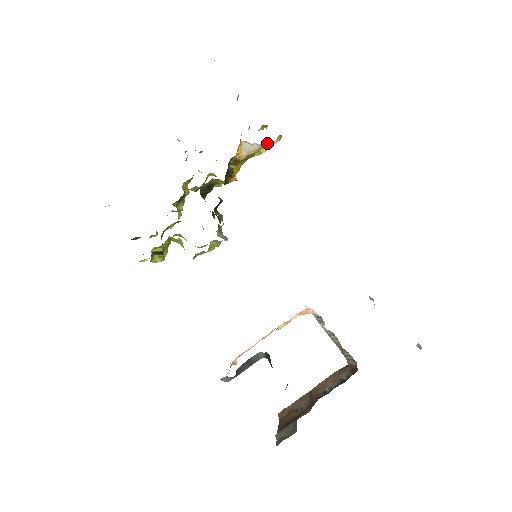
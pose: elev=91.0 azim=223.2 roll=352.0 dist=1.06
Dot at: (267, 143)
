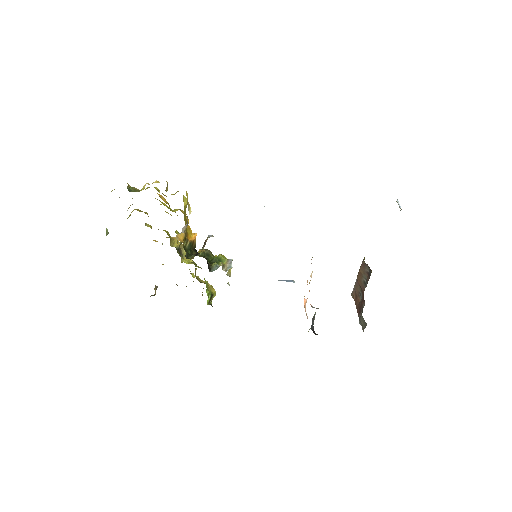
Dot at: (183, 201)
